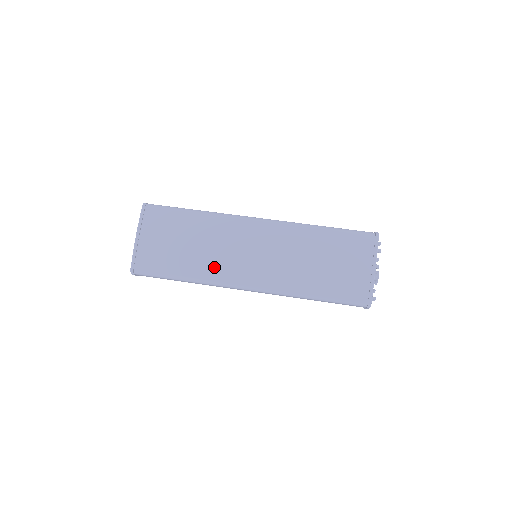
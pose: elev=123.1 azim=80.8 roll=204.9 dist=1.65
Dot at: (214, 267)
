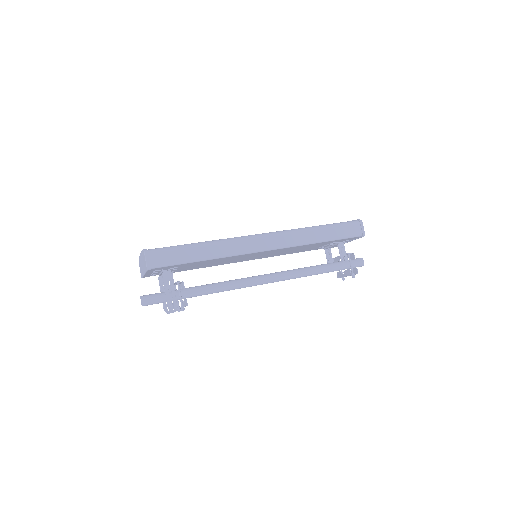
Dot at: occluded
